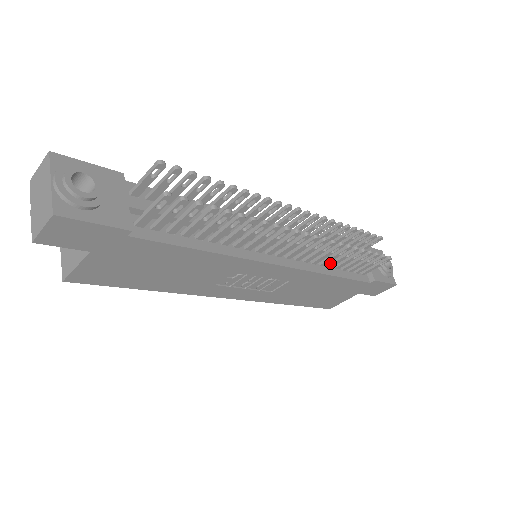
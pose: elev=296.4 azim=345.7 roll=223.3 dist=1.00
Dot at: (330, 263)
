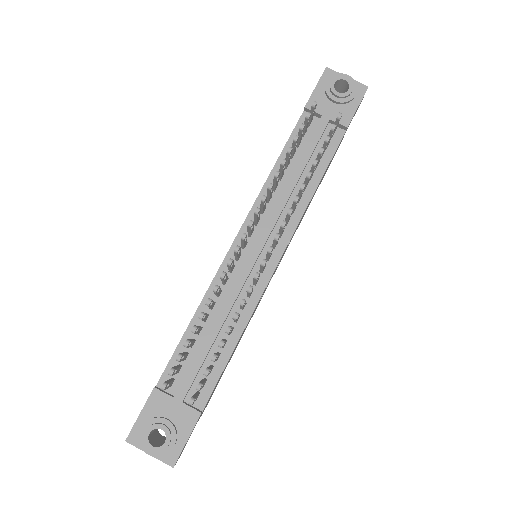
Dot at: occluded
